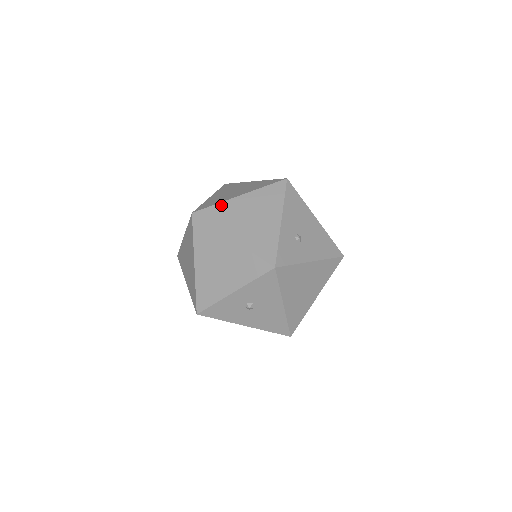
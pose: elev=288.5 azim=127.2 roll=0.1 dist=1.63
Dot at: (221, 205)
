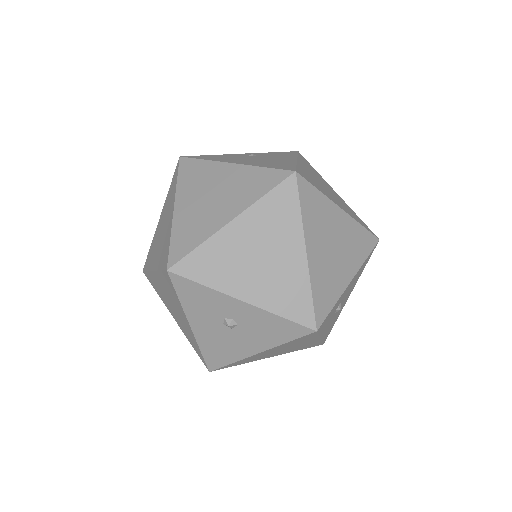
Dot at: (323, 198)
